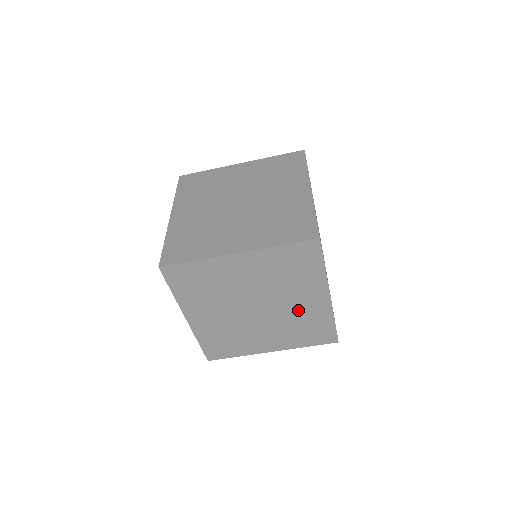
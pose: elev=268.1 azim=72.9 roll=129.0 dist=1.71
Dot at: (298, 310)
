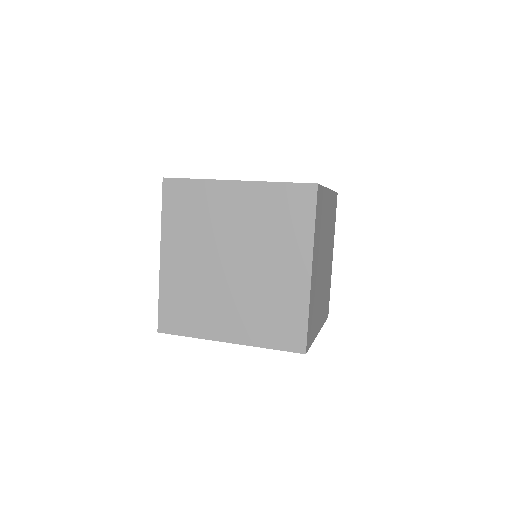
Dot at: (273, 281)
